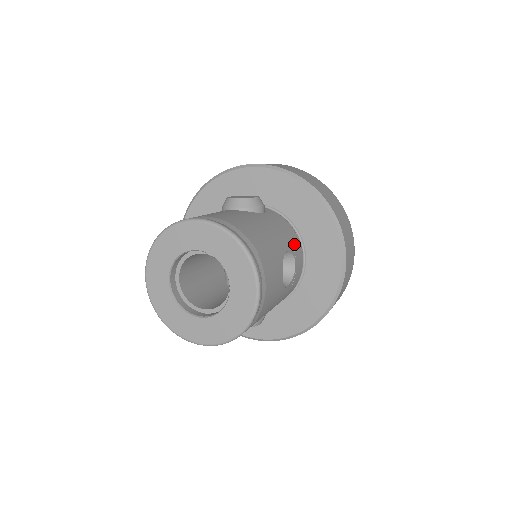
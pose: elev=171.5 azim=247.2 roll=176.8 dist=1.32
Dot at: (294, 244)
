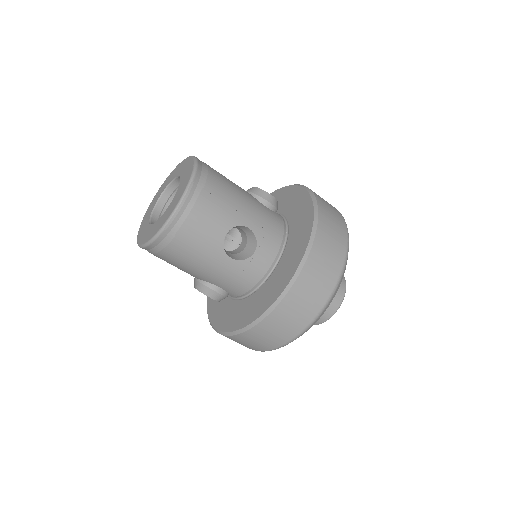
Dot at: (268, 238)
